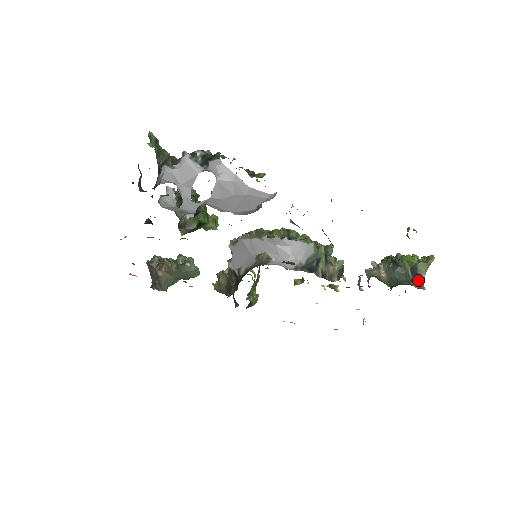
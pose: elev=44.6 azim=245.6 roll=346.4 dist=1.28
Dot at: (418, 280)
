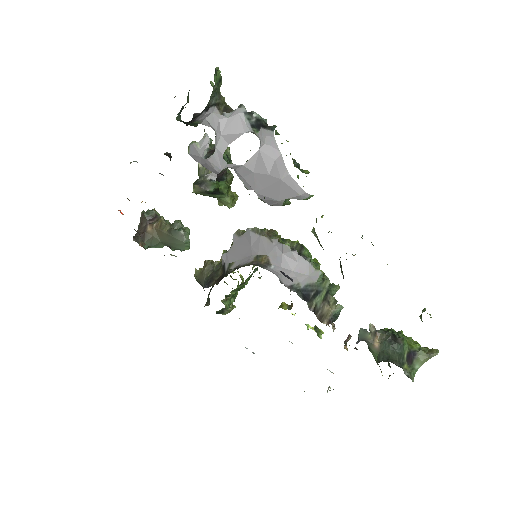
Dot at: (410, 368)
